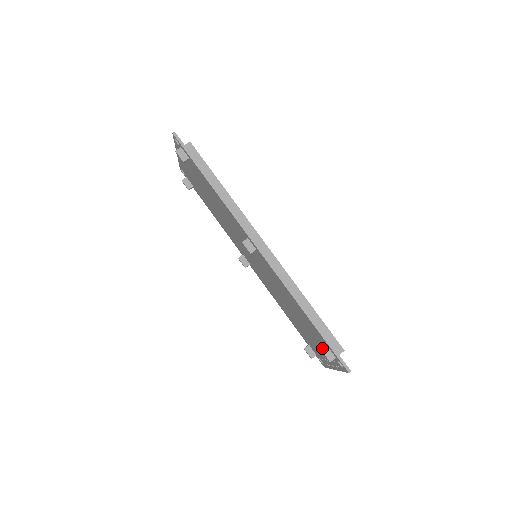
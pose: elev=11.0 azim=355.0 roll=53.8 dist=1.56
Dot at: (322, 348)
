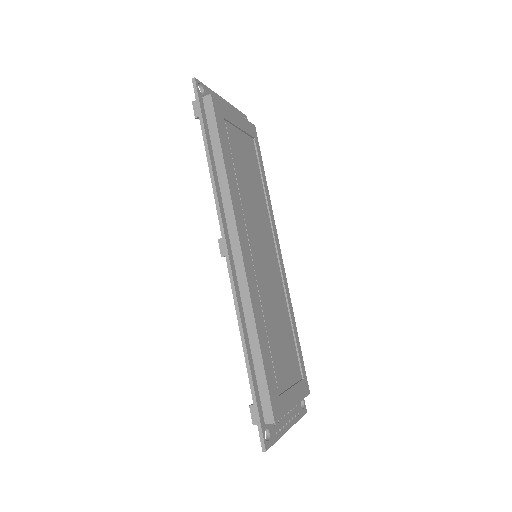
Dot at: (251, 404)
